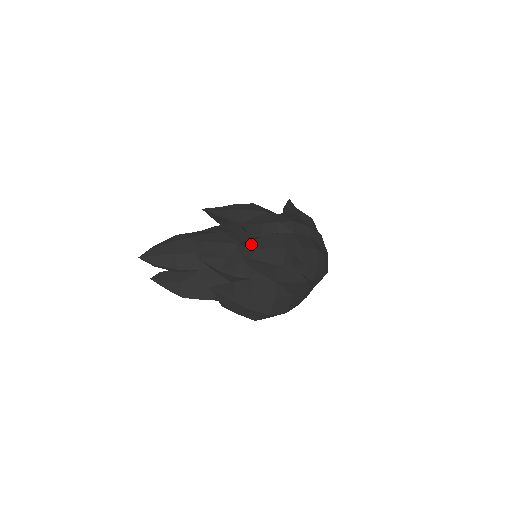
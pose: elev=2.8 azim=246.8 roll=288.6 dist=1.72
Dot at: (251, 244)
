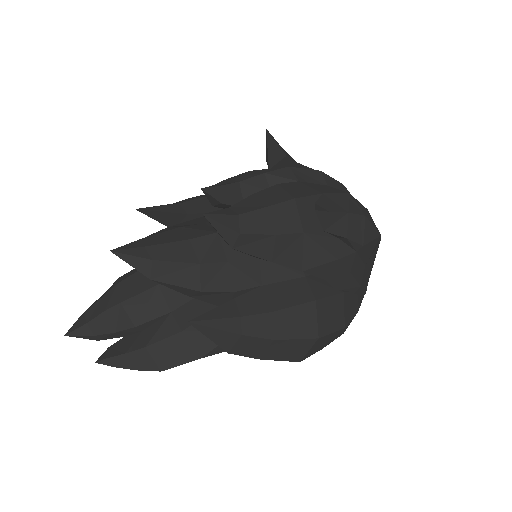
Dot at: (230, 210)
